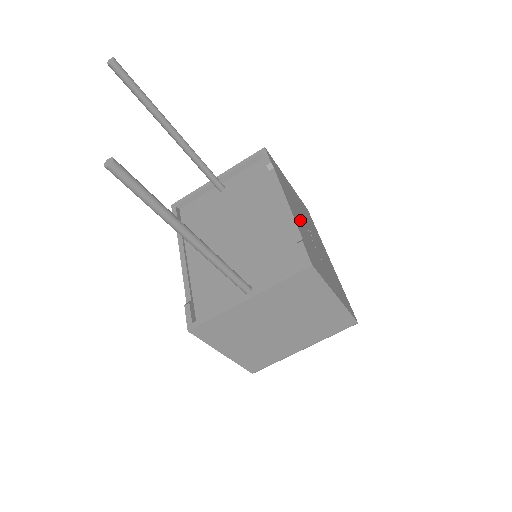
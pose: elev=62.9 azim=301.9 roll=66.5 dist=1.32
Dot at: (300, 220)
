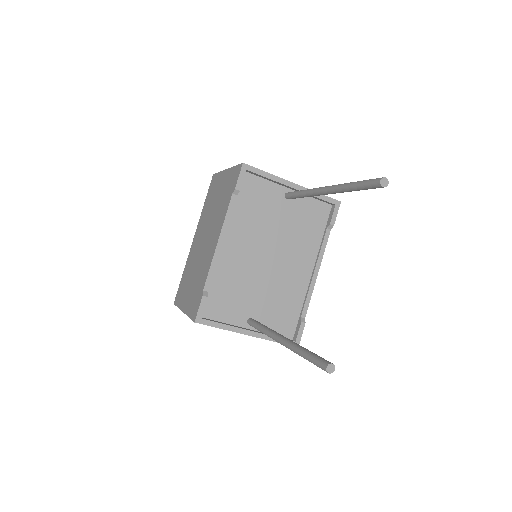
Dot at: occluded
